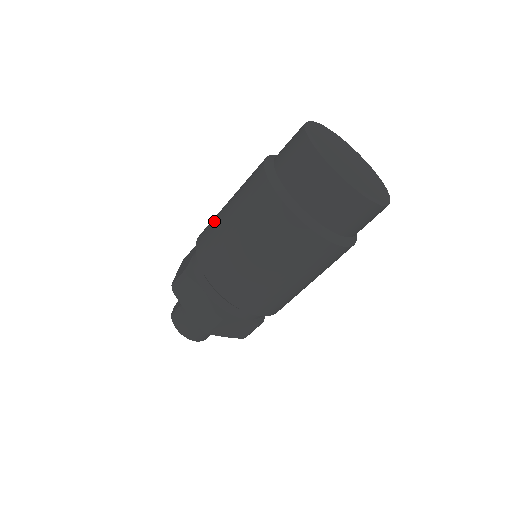
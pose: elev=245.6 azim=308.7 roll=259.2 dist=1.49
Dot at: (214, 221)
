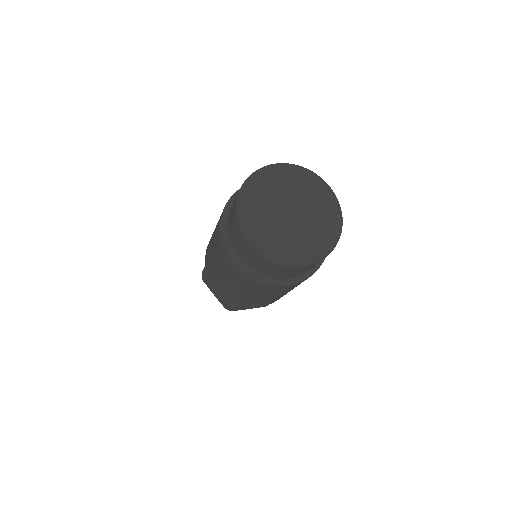
Dot at: (210, 240)
